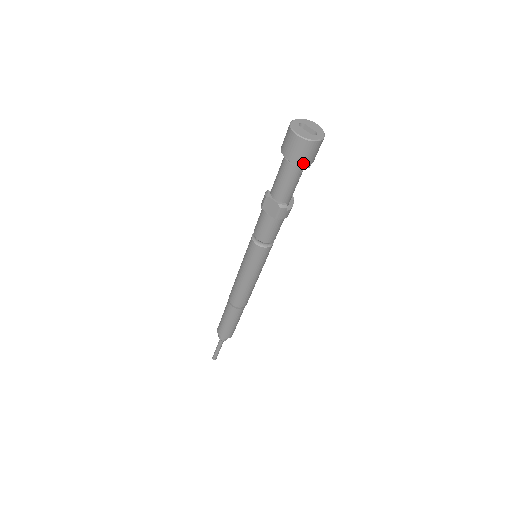
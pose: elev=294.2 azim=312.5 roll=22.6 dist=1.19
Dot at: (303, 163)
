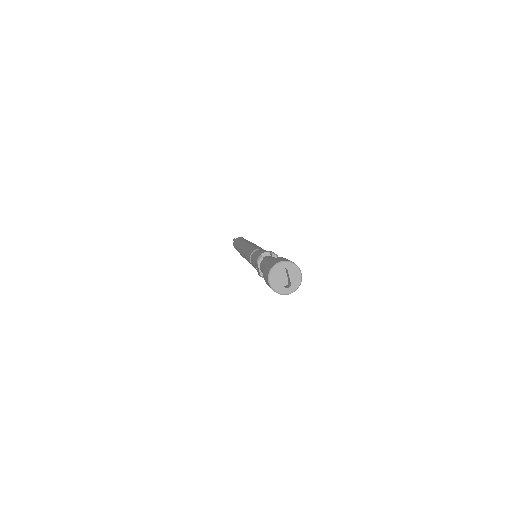
Dot at: occluded
